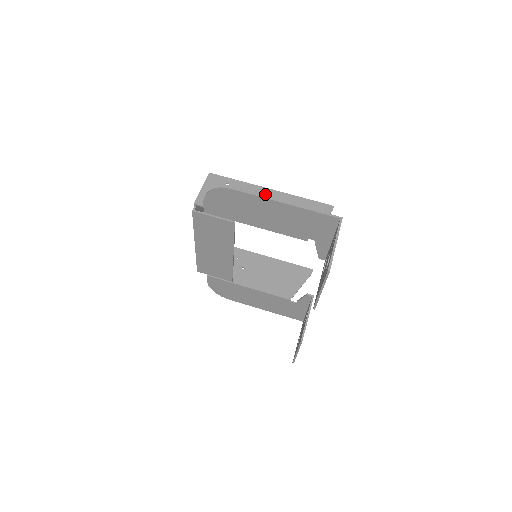
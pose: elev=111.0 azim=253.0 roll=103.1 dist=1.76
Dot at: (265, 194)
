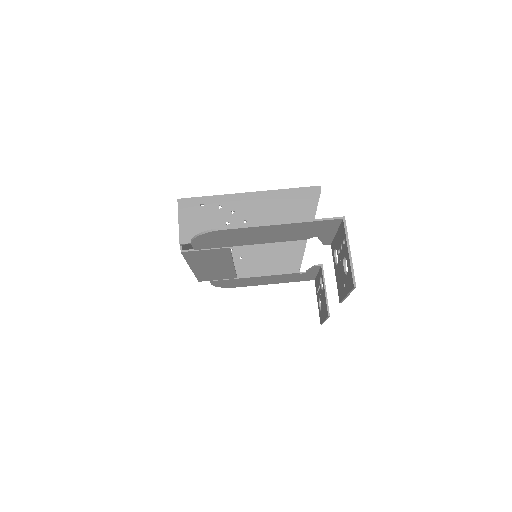
Dot at: (246, 201)
